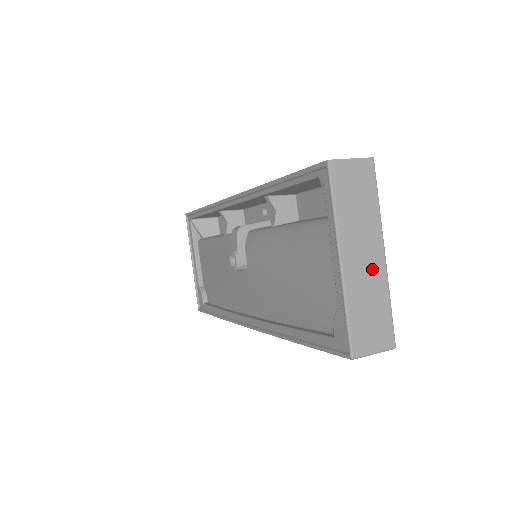
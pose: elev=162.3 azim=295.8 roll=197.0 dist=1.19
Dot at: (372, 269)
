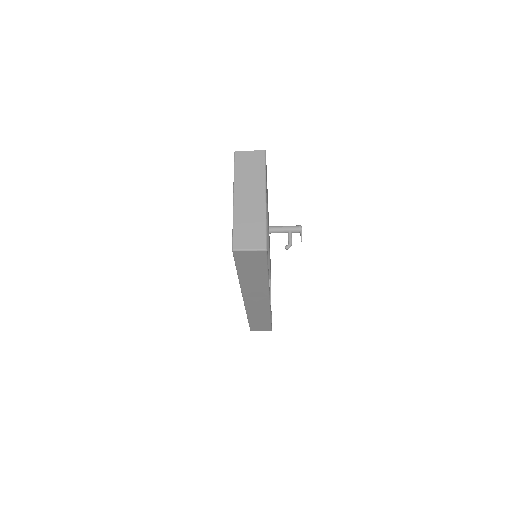
Dot at: (255, 204)
